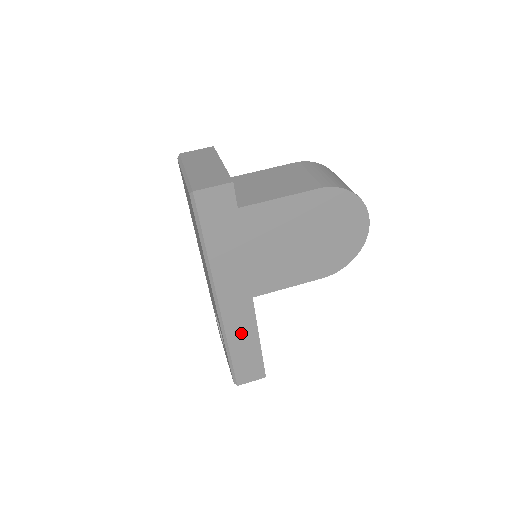
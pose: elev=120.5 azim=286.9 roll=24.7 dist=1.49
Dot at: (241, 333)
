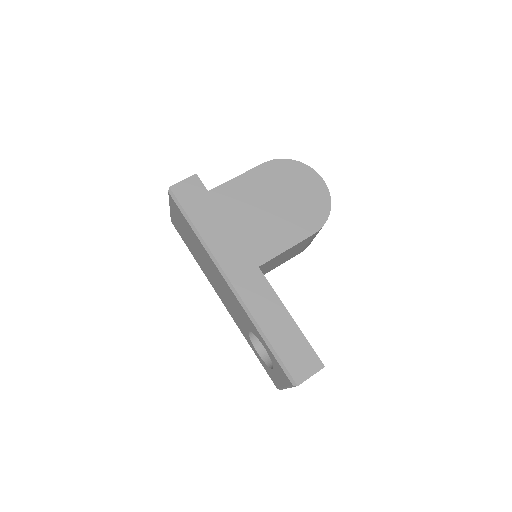
Dot at: (267, 310)
